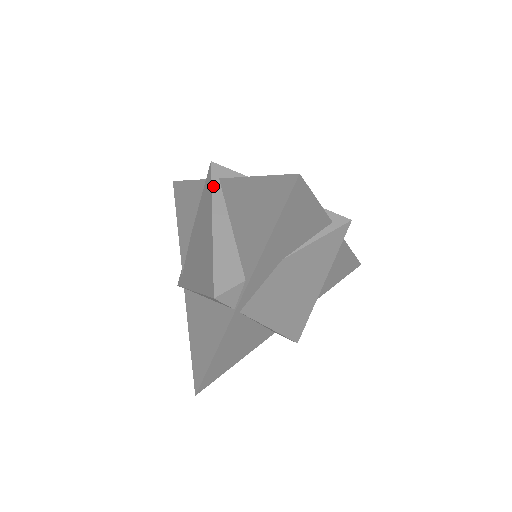
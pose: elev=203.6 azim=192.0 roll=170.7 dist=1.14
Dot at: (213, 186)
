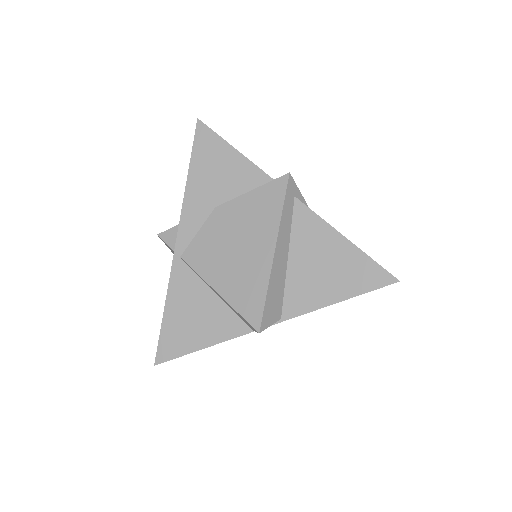
Dot at: occluded
